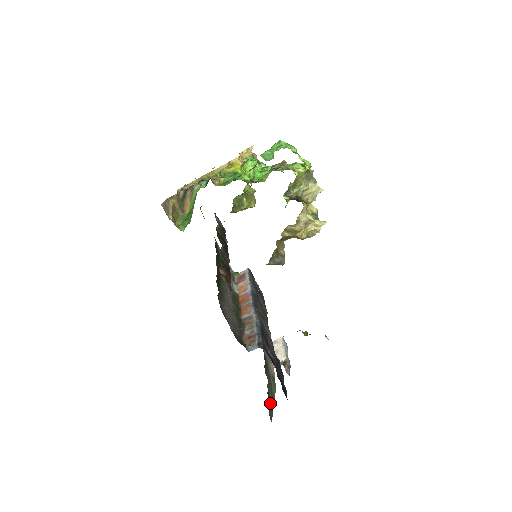
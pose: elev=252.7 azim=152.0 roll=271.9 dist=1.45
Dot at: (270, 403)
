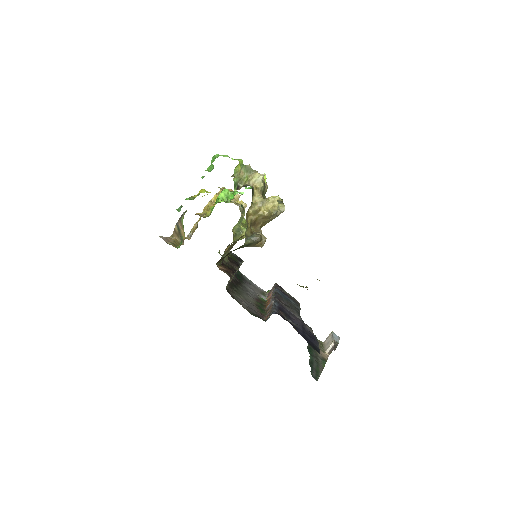
Dot at: (314, 370)
